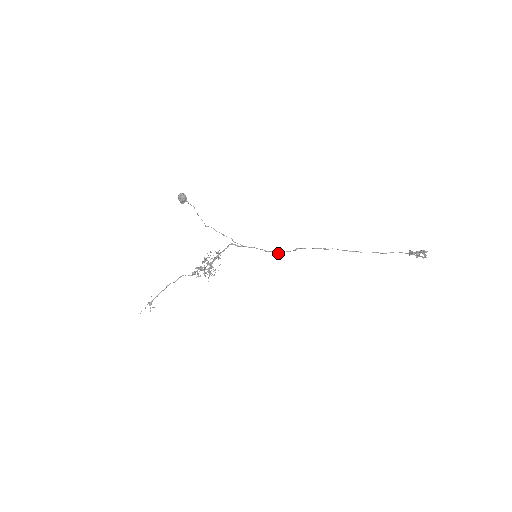
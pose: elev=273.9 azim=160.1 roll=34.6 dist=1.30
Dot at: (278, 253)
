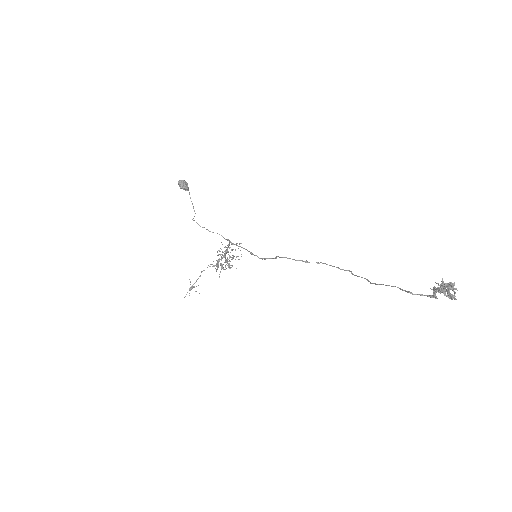
Dot at: (262, 259)
